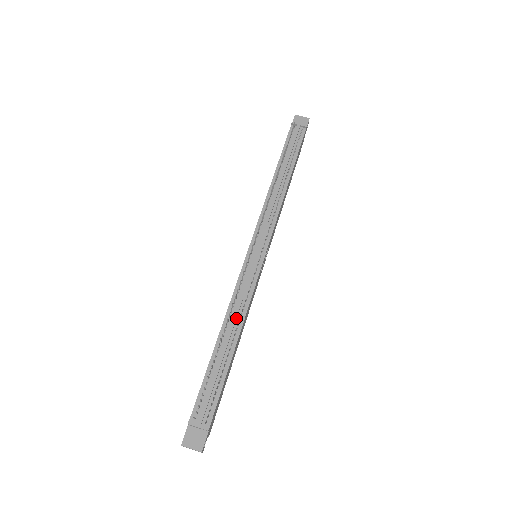
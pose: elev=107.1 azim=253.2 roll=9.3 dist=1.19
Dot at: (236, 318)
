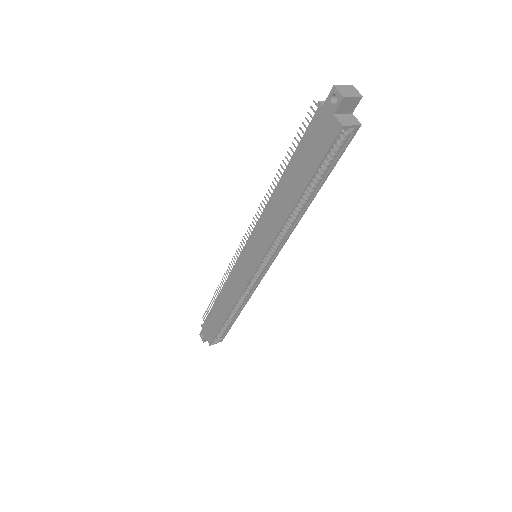
Dot at: occluded
